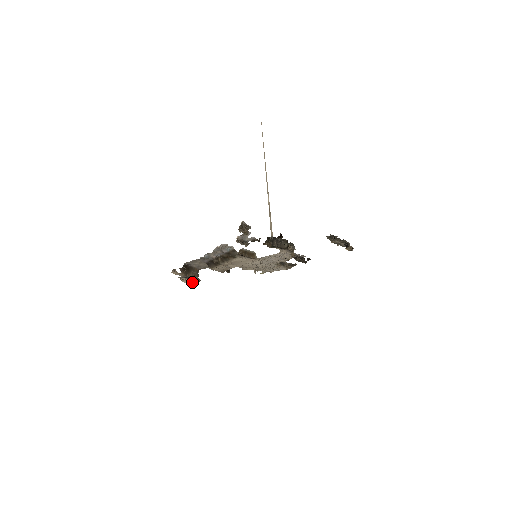
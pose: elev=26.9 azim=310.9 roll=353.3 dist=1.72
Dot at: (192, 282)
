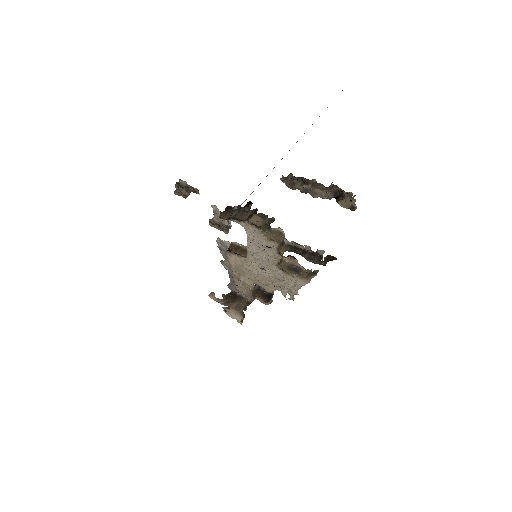
Dot at: (239, 318)
